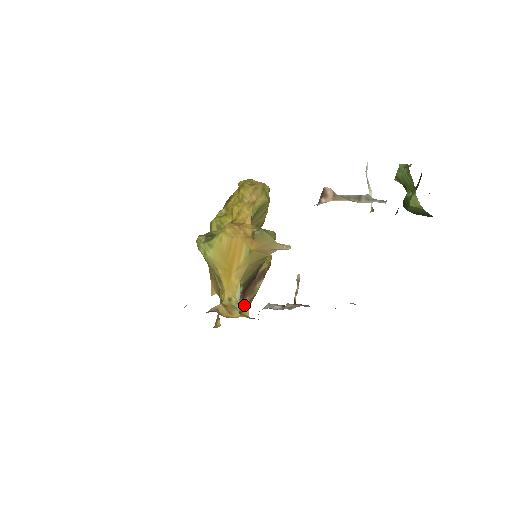
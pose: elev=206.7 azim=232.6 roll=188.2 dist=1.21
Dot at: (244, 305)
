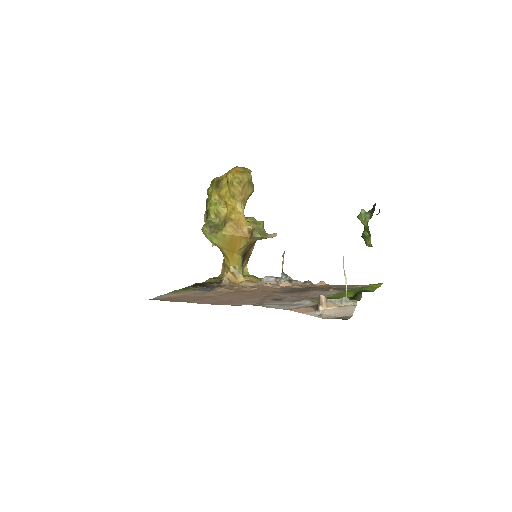
Dot at: (244, 265)
